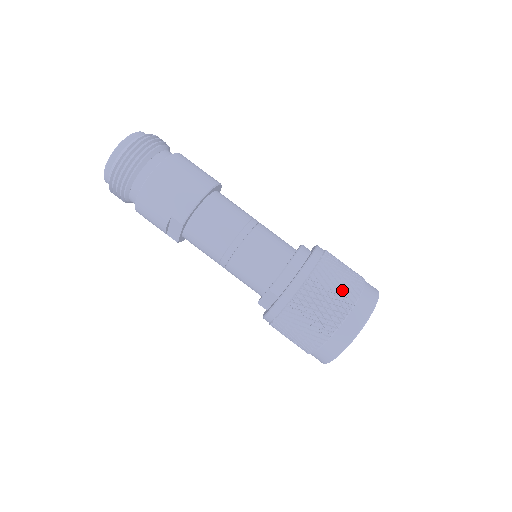
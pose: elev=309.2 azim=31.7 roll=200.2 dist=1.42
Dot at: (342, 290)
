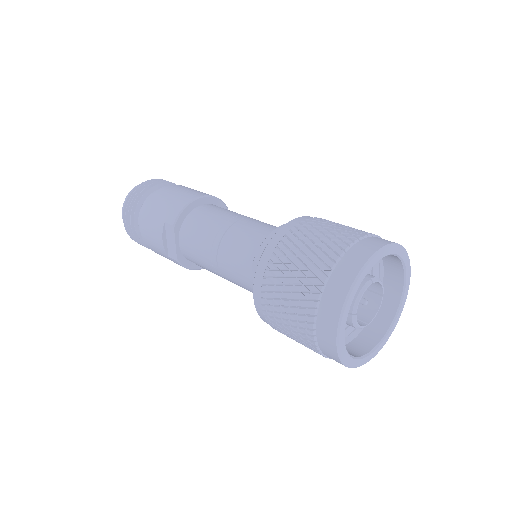
Dot at: (338, 233)
